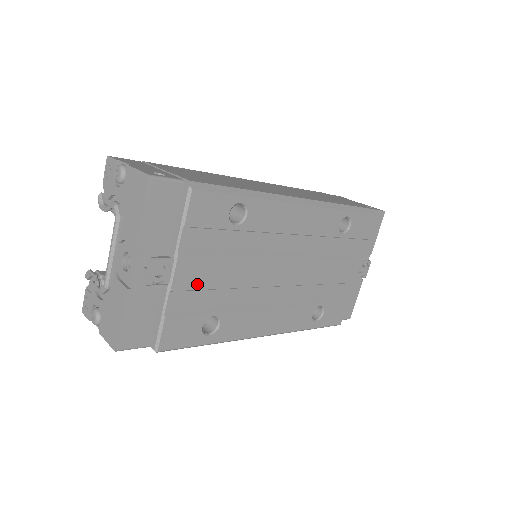
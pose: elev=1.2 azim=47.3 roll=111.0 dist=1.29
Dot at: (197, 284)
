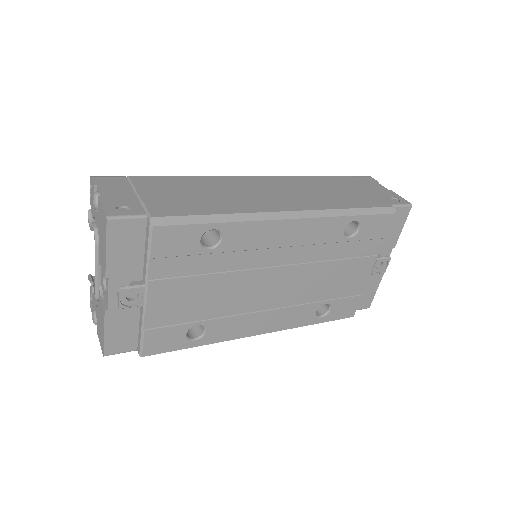
Dot at: (174, 302)
